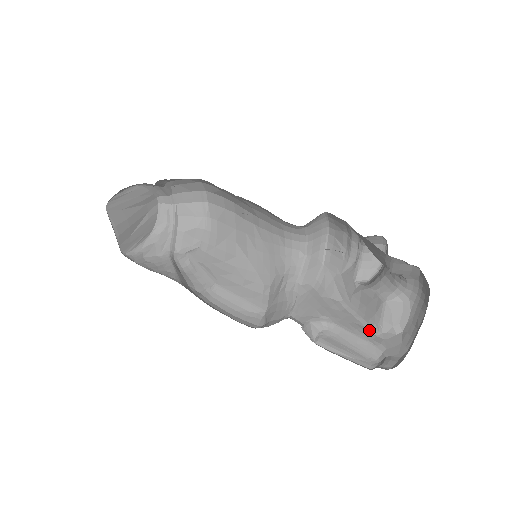
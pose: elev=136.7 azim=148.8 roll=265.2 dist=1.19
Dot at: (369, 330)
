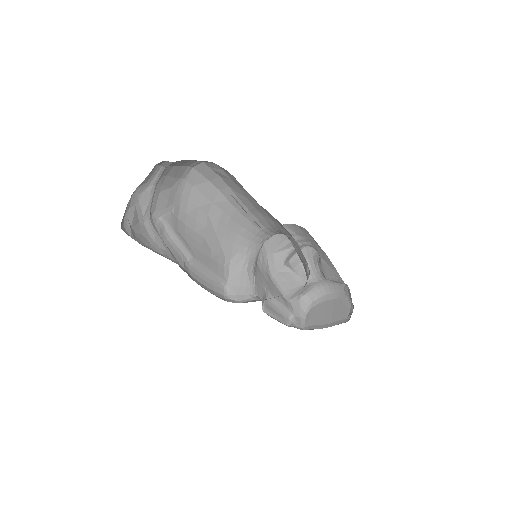
Dot at: (284, 297)
